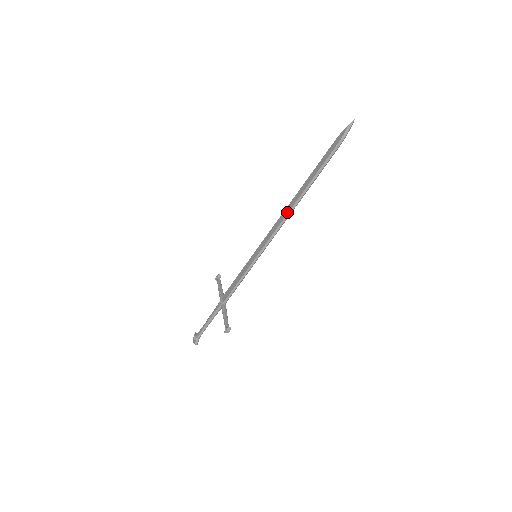
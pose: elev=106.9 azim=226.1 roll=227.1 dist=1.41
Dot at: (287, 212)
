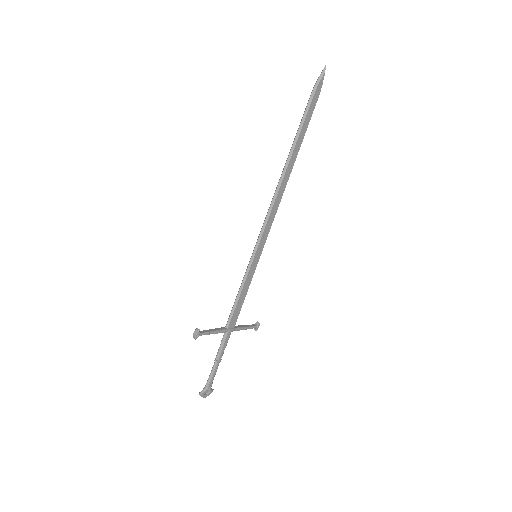
Dot at: (277, 188)
